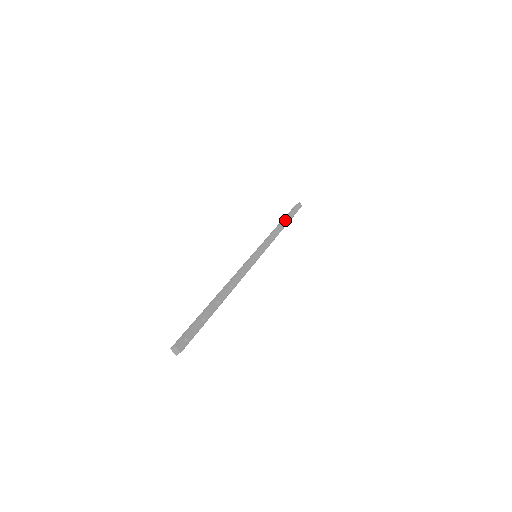
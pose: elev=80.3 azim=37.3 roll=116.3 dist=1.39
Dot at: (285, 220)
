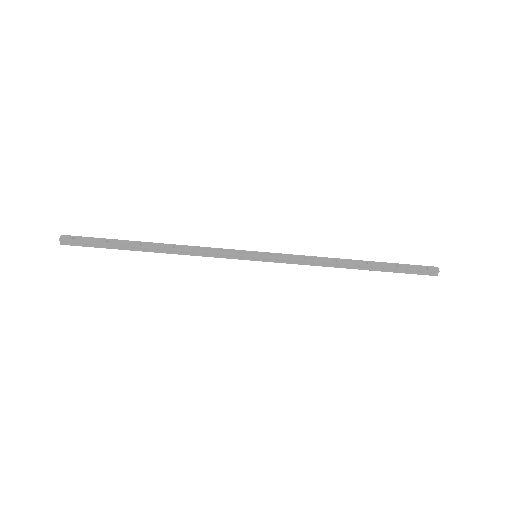
Dot at: (367, 262)
